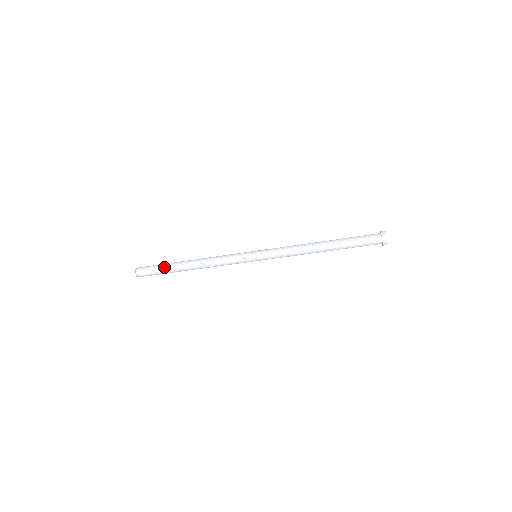
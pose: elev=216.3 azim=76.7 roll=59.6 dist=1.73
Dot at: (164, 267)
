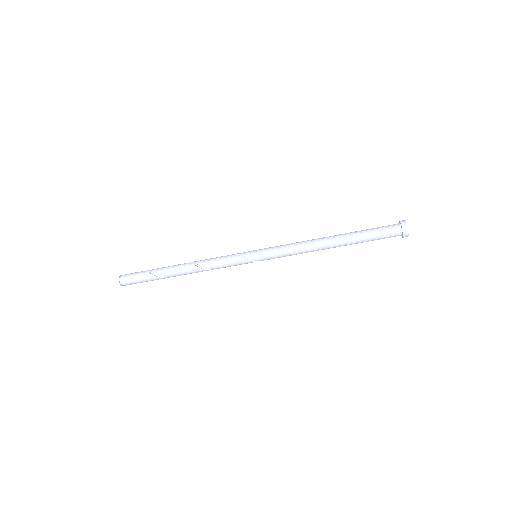
Dot at: (151, 271)
